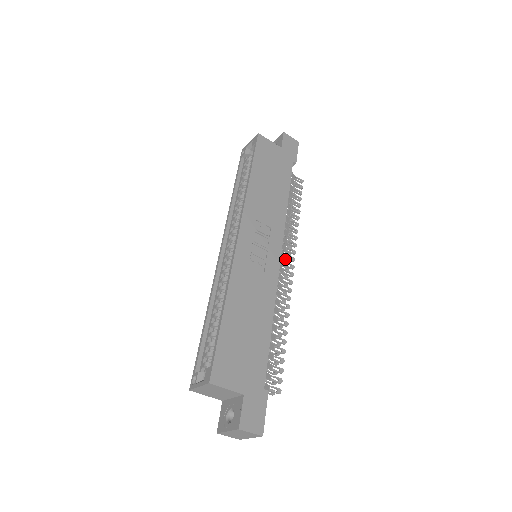
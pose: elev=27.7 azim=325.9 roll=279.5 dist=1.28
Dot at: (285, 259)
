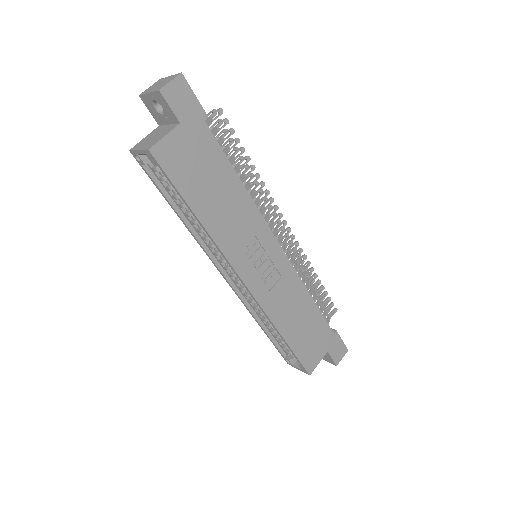
Dot at: occluded
